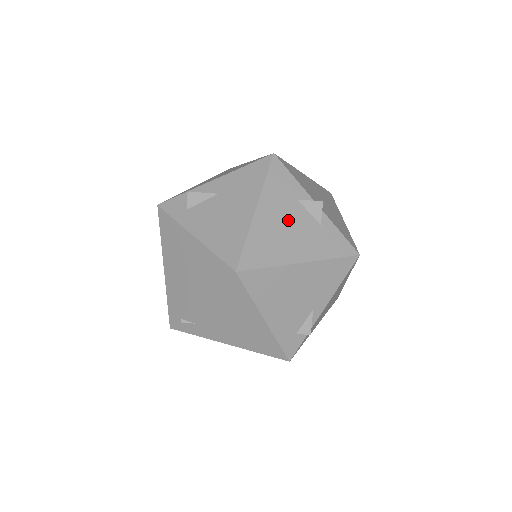
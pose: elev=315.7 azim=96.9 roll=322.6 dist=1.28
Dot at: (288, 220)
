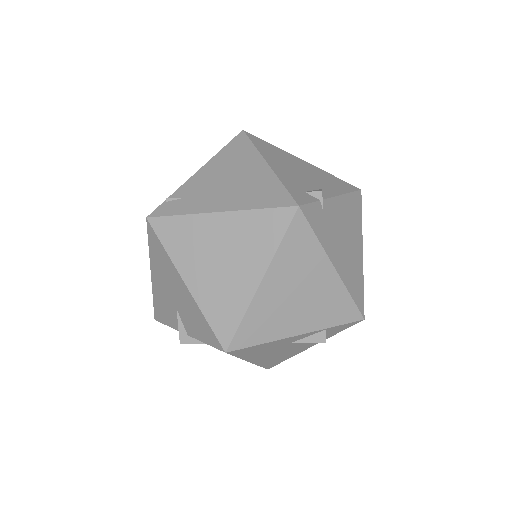
Dot at: occluded
